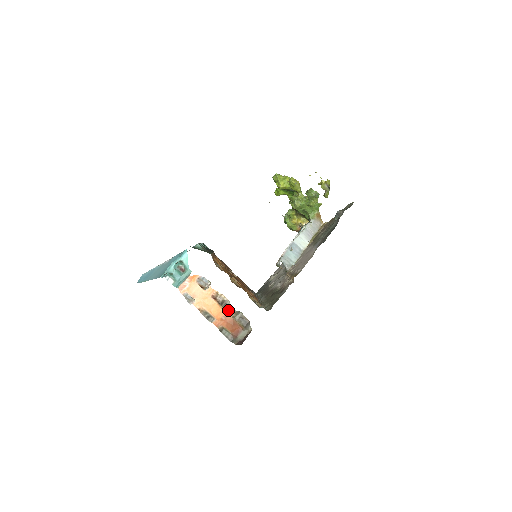
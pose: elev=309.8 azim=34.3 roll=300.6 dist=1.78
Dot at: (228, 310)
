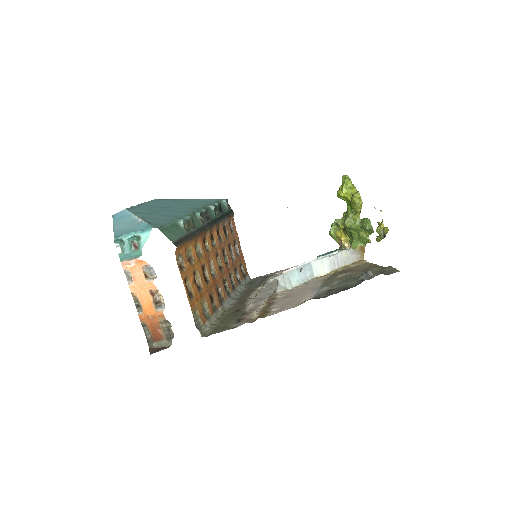
Dot at: (159, 313)
